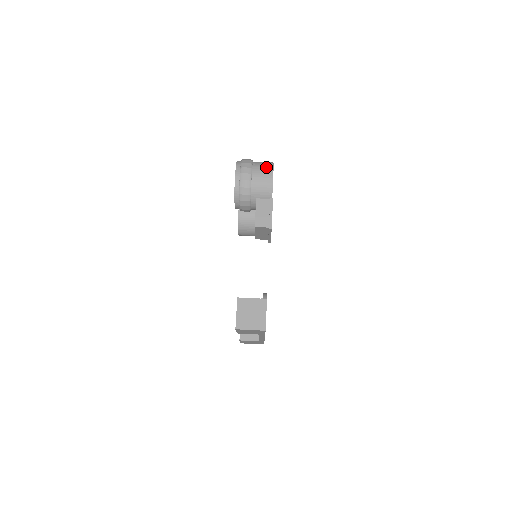
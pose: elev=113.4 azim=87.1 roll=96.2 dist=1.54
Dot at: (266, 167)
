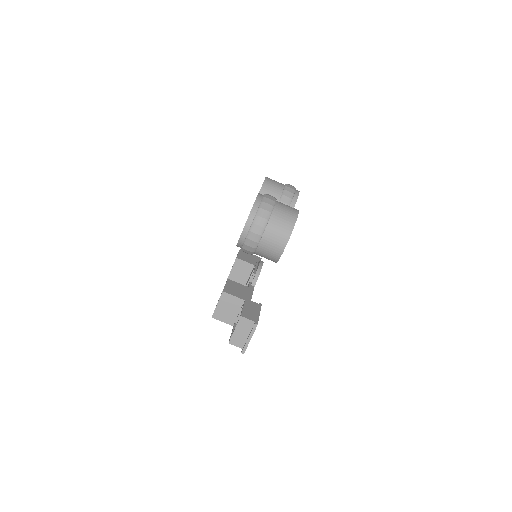
Dot at: (283, 230)
